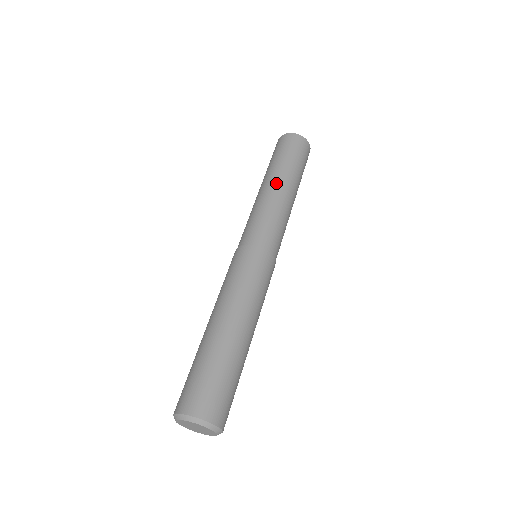
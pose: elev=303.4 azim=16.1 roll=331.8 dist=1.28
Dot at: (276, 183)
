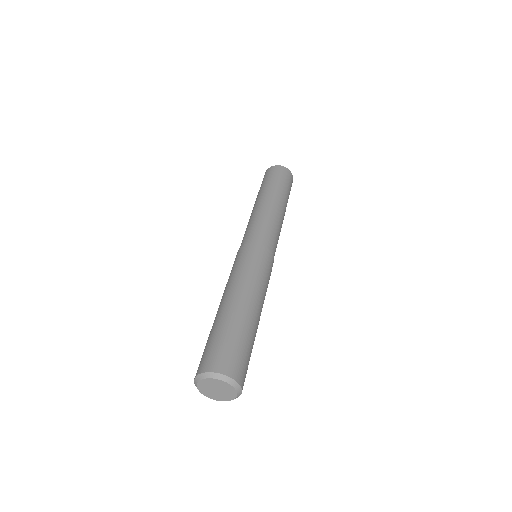
Dot at: (277, 202)
